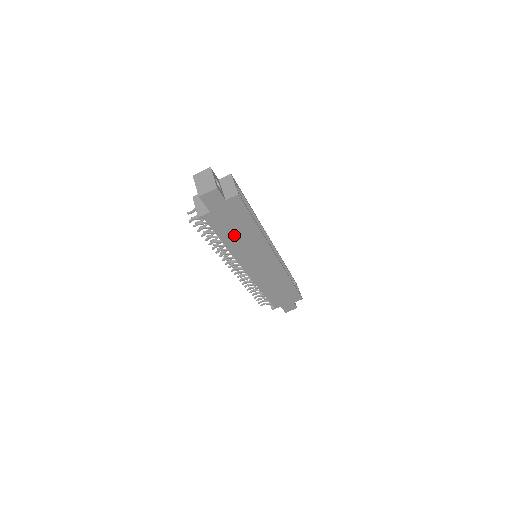
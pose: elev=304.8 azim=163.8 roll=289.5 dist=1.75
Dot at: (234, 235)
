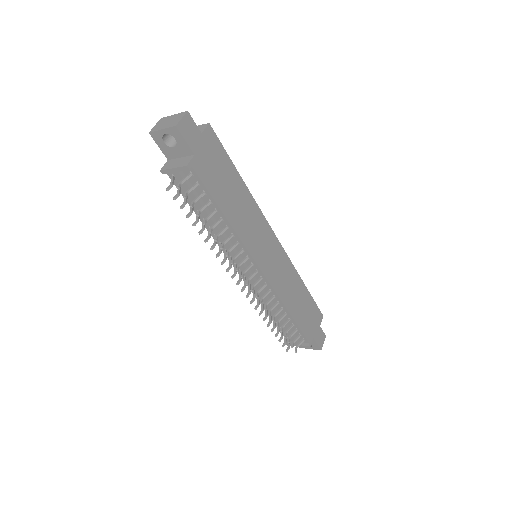
Dot at: (229, 199)
